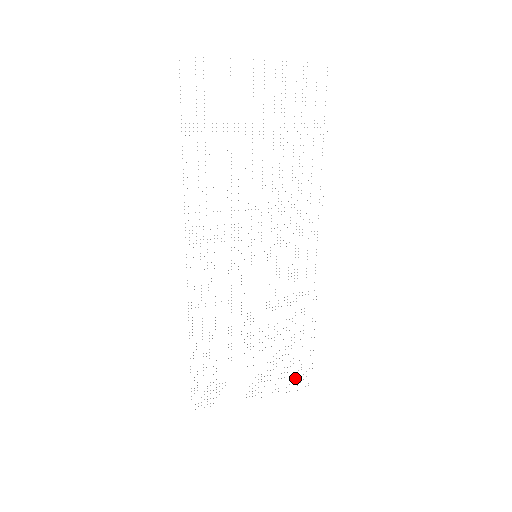
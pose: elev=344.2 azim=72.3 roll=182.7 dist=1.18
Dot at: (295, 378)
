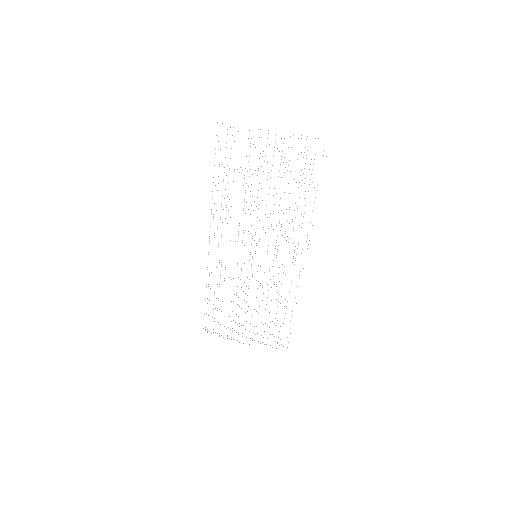
Dot at: occluded
